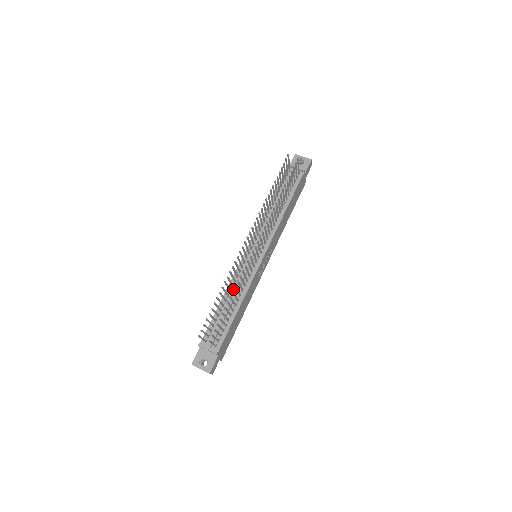
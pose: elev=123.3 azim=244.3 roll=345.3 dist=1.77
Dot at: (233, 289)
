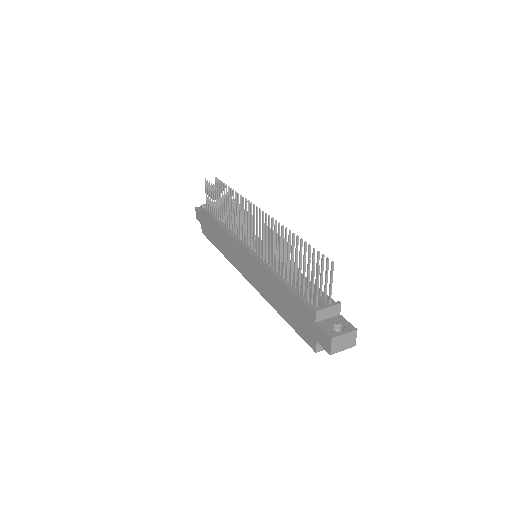
Dot at: (276, 269)
